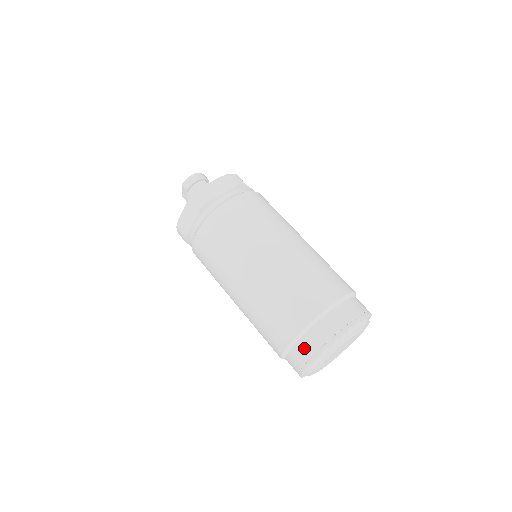
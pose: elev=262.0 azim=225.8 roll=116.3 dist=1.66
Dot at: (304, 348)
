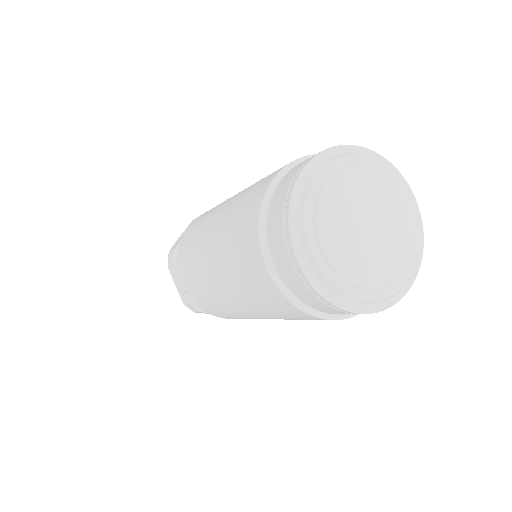
Dot at: (278, 253)
